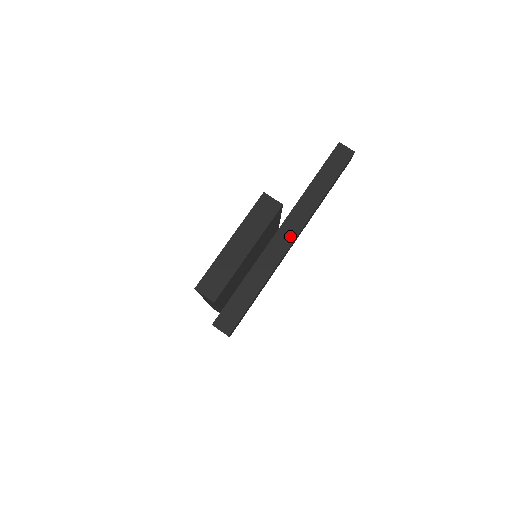
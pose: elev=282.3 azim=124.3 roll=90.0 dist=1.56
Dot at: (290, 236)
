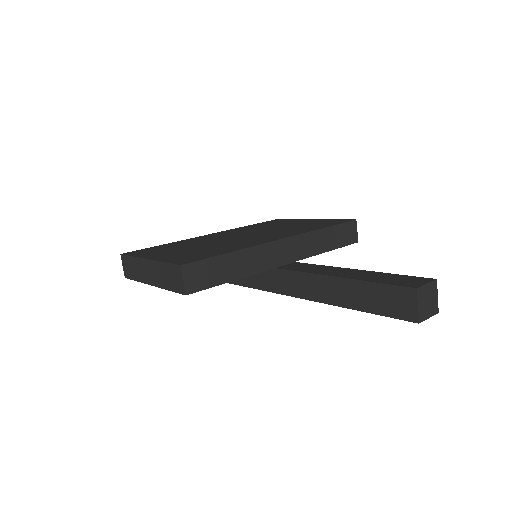
Dot at: (277, 286)
